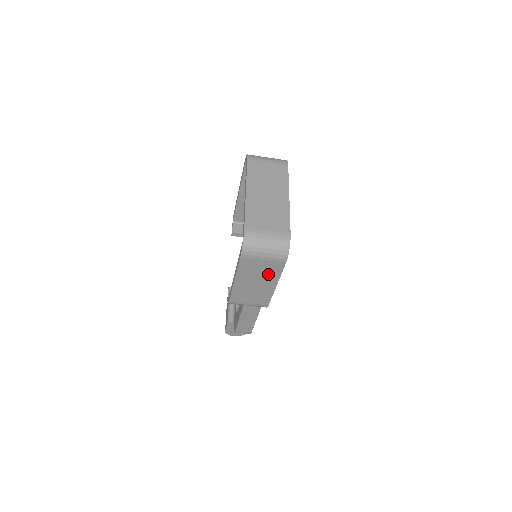
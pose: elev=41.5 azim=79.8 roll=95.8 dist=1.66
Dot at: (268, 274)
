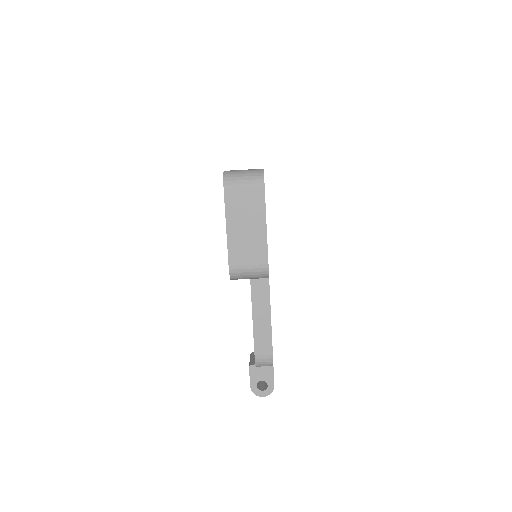
Dot at: (254, 209)
